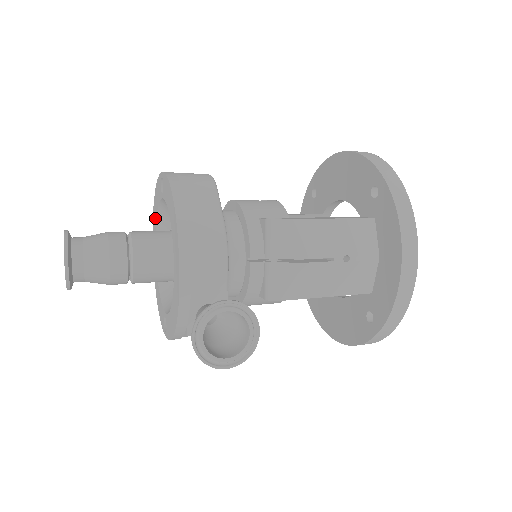
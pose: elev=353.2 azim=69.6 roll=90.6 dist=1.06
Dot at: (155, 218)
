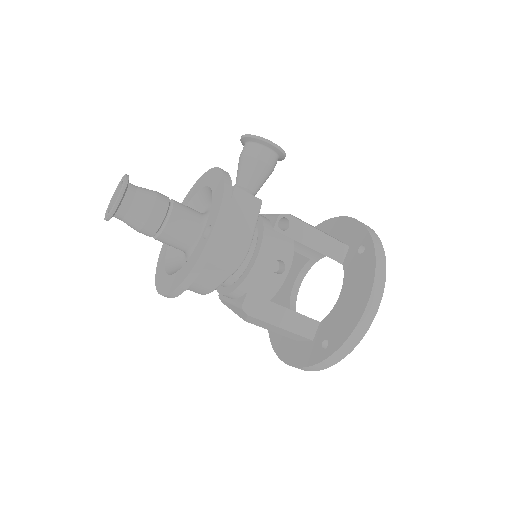
Dot at: (162, 268)
